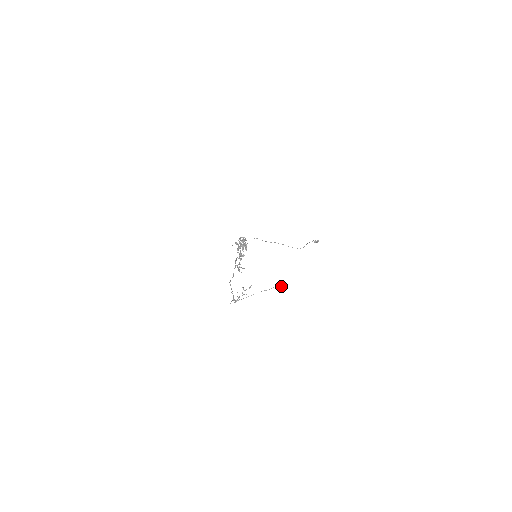
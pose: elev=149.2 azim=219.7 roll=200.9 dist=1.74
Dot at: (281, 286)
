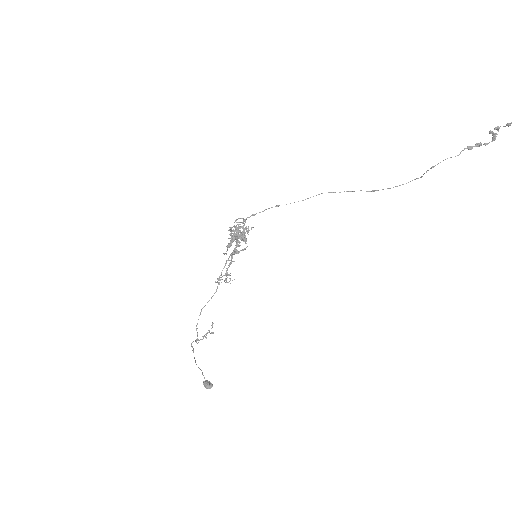
Dot at: (203, 384)
